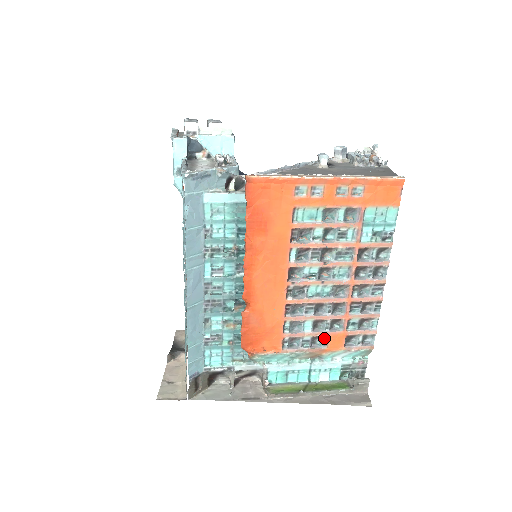
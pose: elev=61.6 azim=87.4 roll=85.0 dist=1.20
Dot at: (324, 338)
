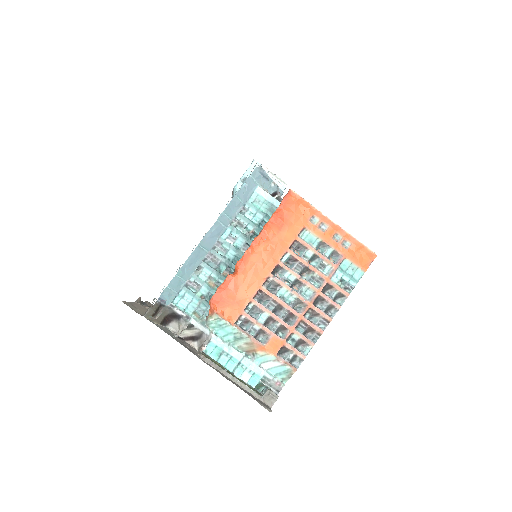
Dot at: (267, 336)
